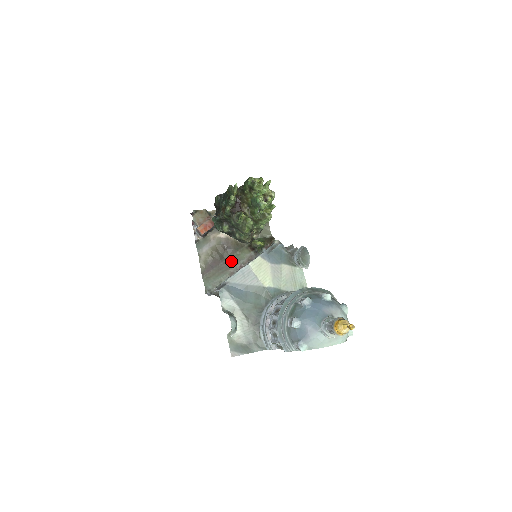
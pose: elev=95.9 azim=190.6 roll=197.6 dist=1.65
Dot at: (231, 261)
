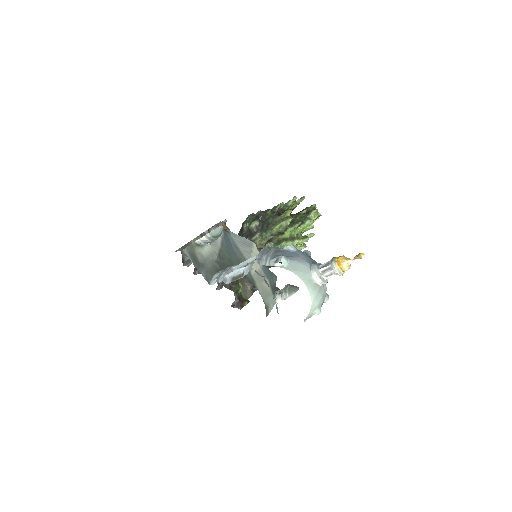
Dot at: occluded
